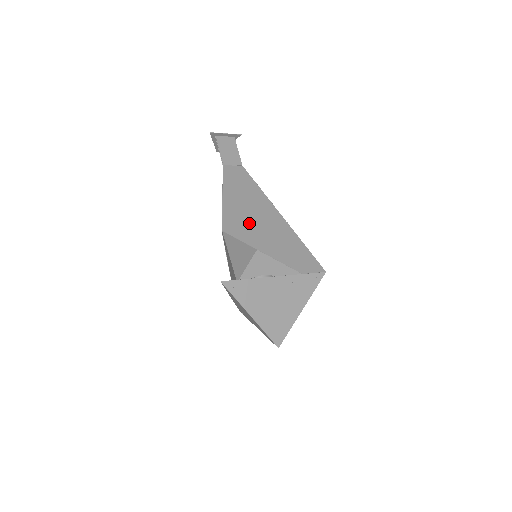
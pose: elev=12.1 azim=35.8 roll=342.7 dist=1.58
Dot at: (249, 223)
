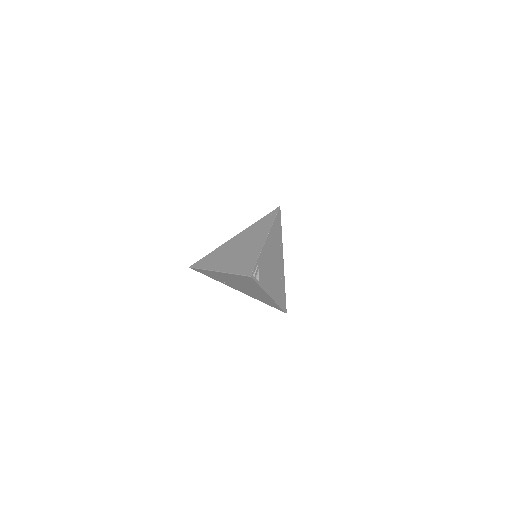
Dot at: occluded
